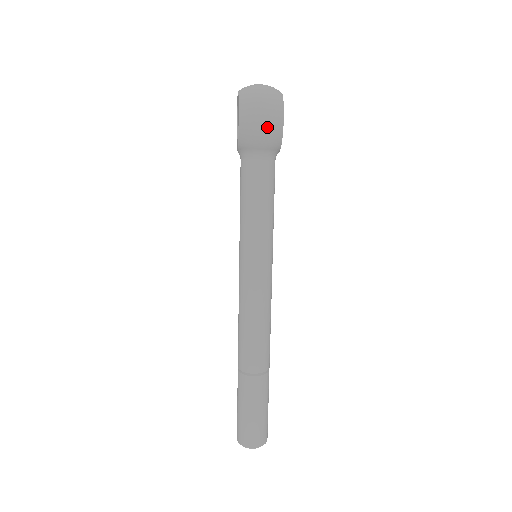
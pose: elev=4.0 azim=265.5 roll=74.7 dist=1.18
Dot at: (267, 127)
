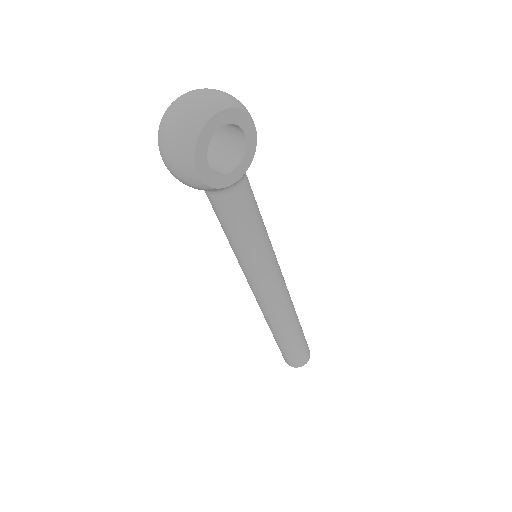
Dot at: (182, 180)
